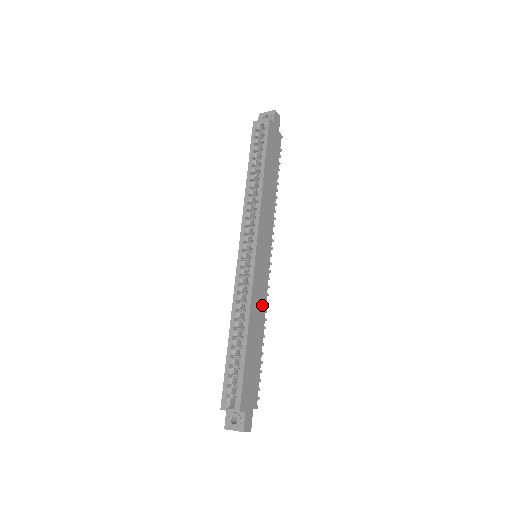
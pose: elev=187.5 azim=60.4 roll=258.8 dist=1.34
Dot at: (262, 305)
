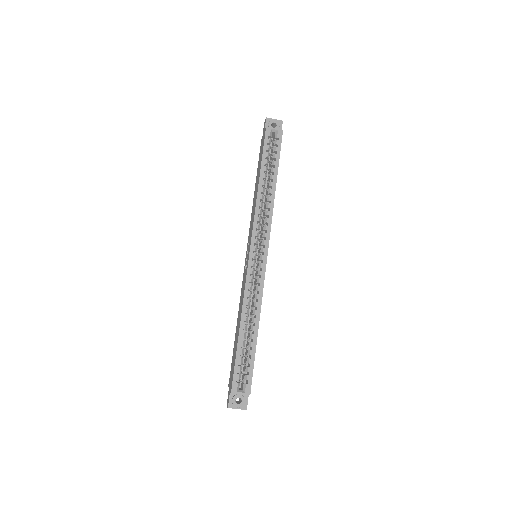
Dot at: occluded
